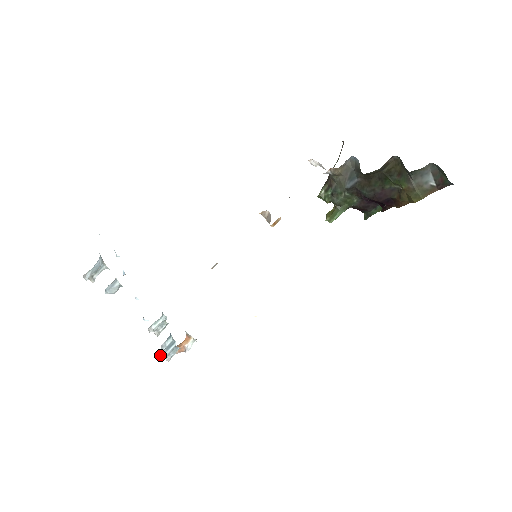
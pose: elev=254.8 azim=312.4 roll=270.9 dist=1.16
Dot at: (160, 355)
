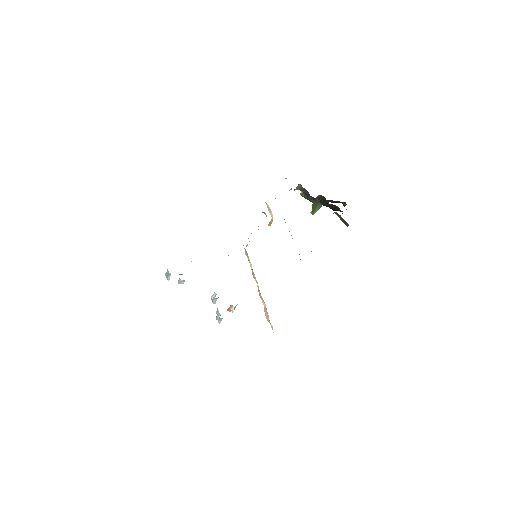
Dot at: (216, 318)
